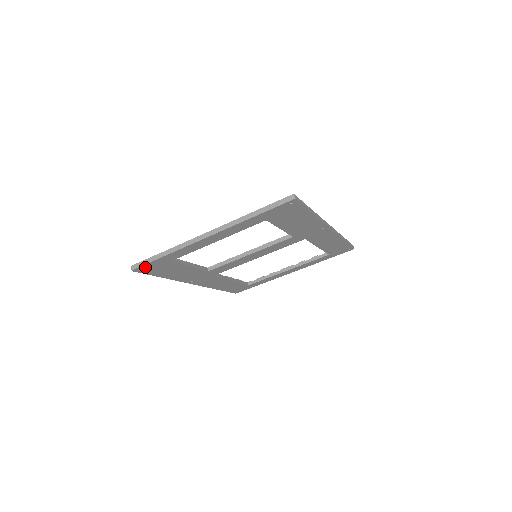
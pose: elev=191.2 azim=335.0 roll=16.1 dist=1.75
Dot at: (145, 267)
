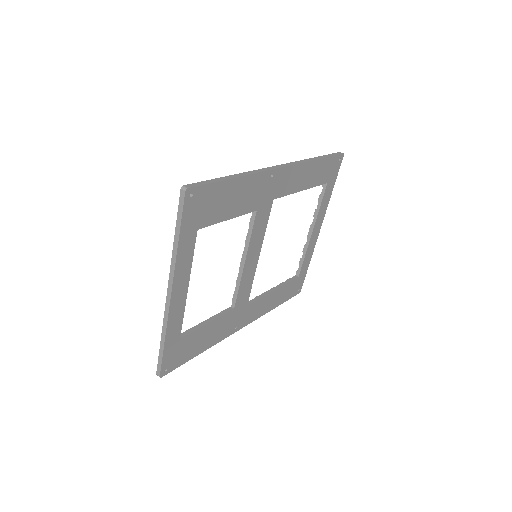
Dot at: (167, 364)
